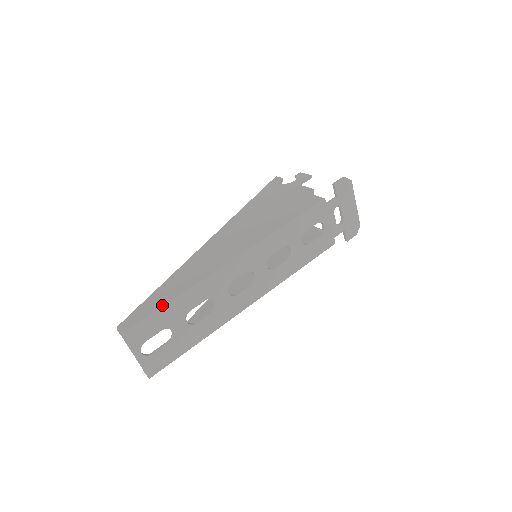
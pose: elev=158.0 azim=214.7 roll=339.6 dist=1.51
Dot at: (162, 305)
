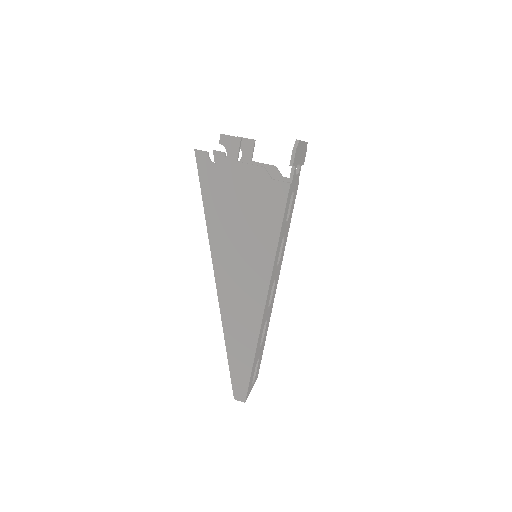
Dot at: (250, 368)
